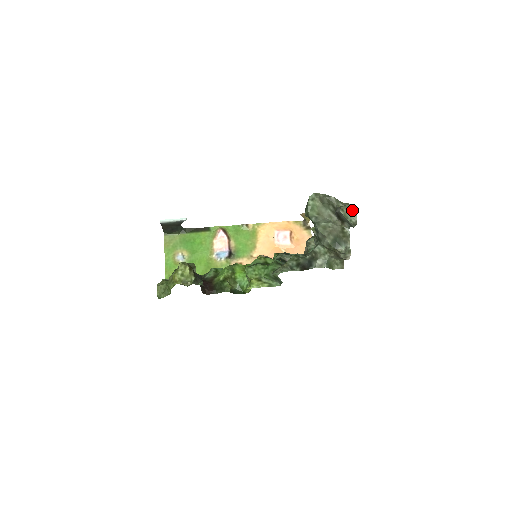
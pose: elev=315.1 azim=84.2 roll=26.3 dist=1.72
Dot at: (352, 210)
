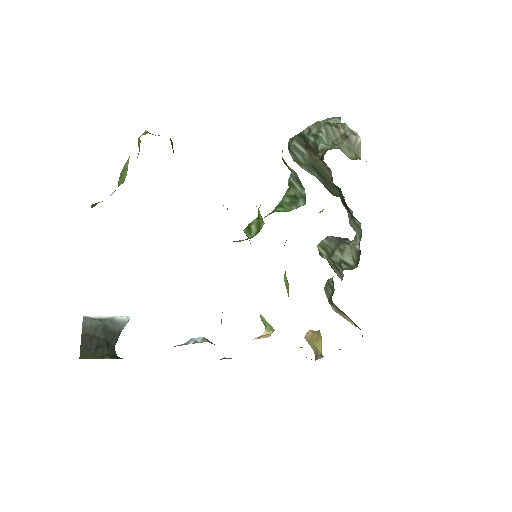
Dot at: occluded
